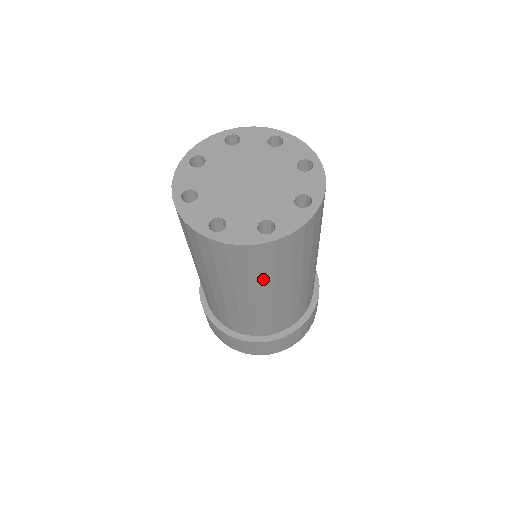
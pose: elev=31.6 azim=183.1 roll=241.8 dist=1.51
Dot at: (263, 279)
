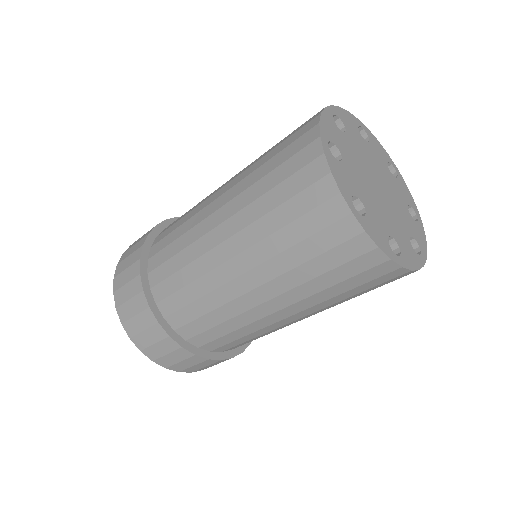
Dot at: (319, 292)
